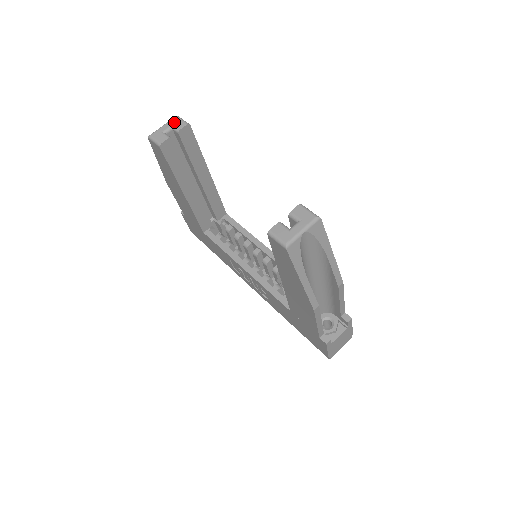
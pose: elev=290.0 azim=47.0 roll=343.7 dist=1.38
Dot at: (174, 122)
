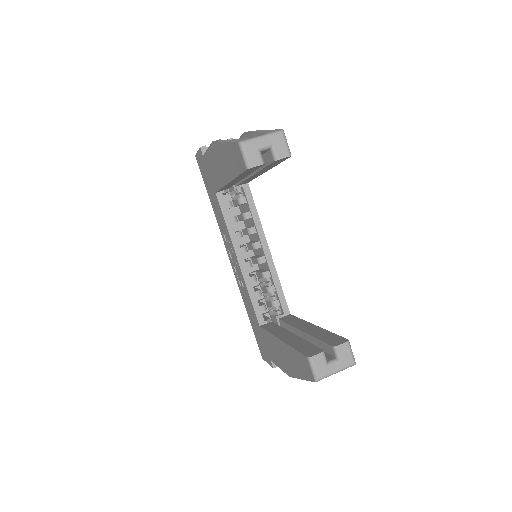
Dot at: (277, 141)
